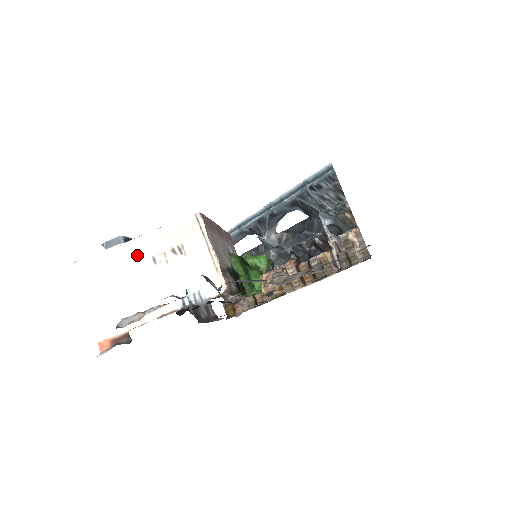
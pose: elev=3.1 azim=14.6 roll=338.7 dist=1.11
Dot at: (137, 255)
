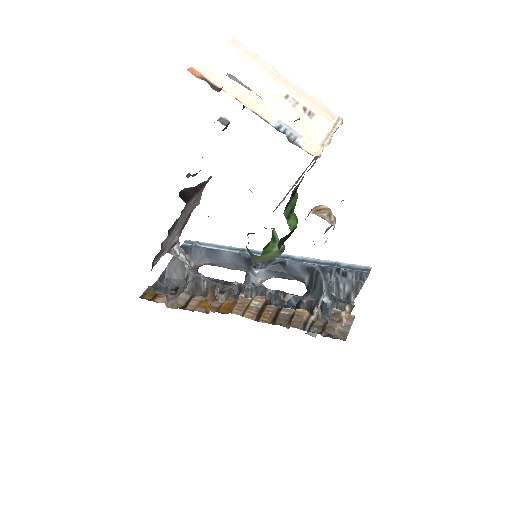
Dot at: (279, 83)
